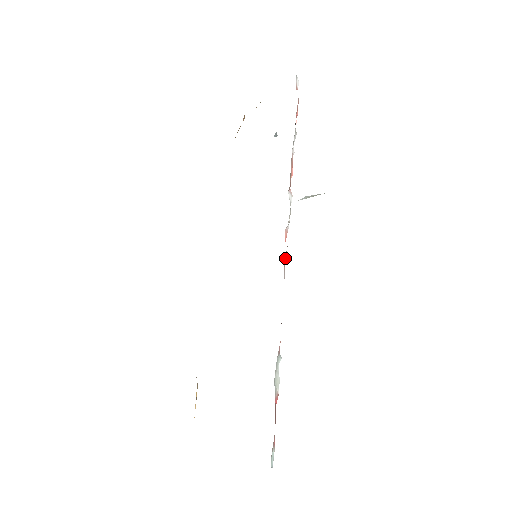
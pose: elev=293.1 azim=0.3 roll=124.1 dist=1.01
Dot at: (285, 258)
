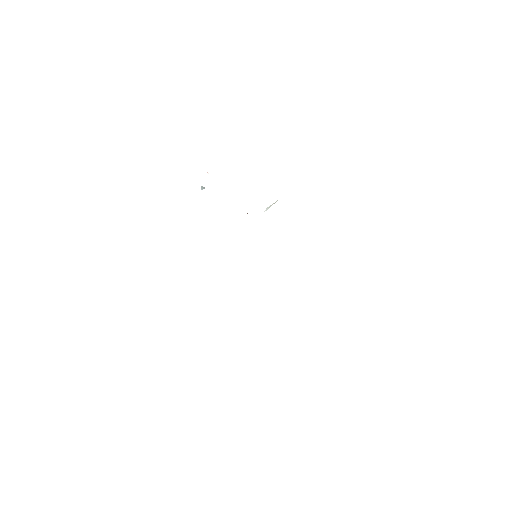
Dot at: occluded
